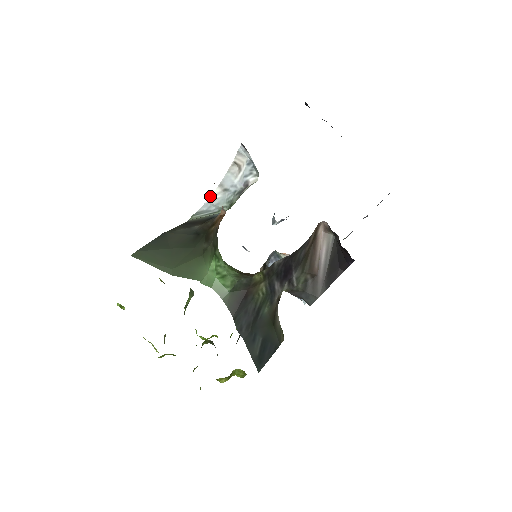
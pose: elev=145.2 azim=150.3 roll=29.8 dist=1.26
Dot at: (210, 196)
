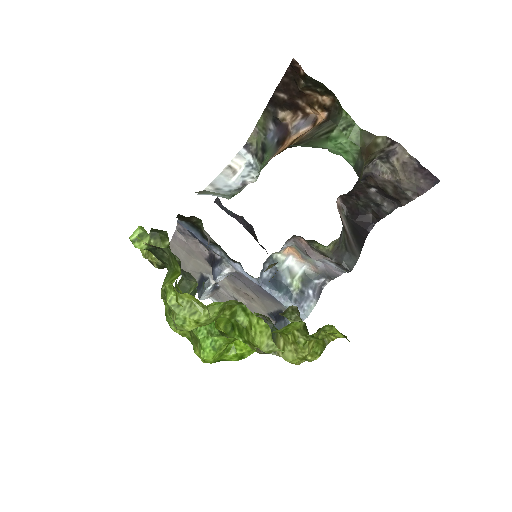
Dot at: occluded
